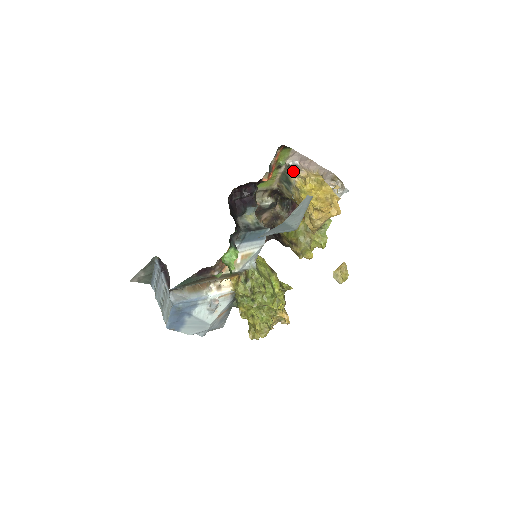
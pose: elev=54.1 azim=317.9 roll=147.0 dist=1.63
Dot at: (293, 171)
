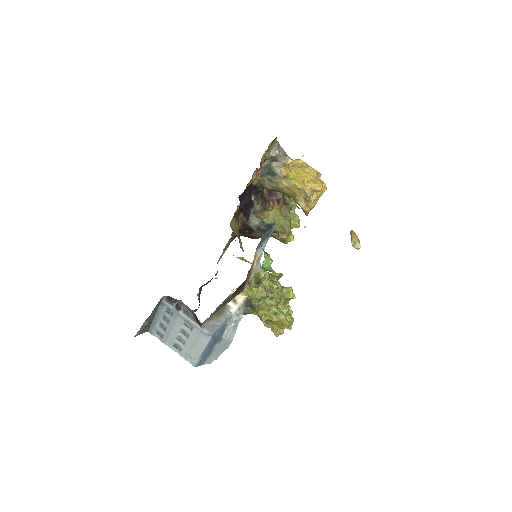
Dot at: (277, 161)
